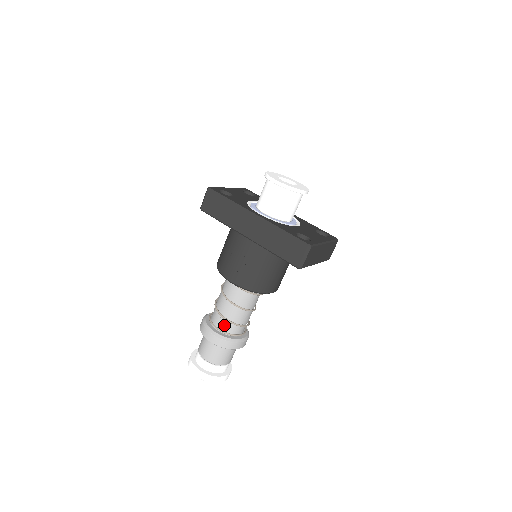
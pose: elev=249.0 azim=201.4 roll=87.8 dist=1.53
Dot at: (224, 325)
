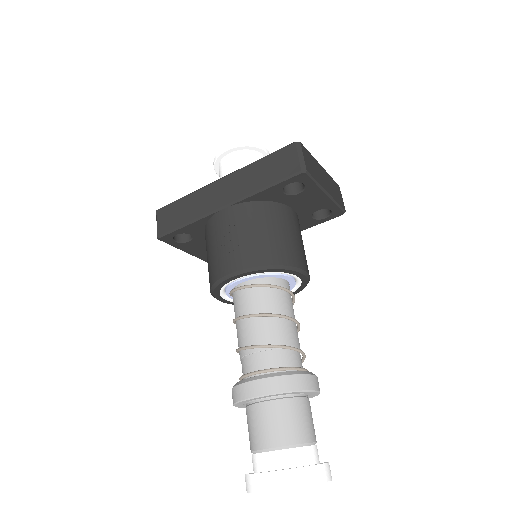
Dot at: (265, 360)
